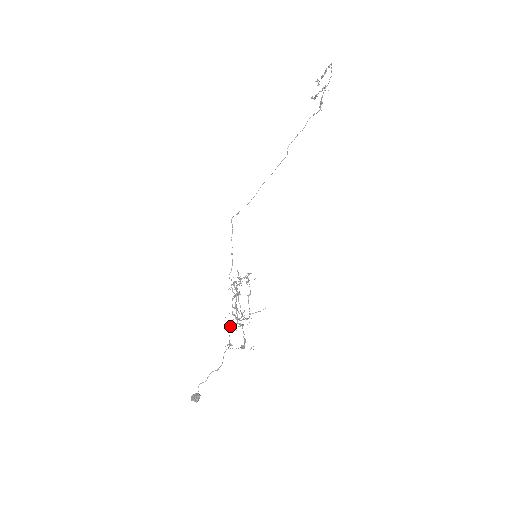
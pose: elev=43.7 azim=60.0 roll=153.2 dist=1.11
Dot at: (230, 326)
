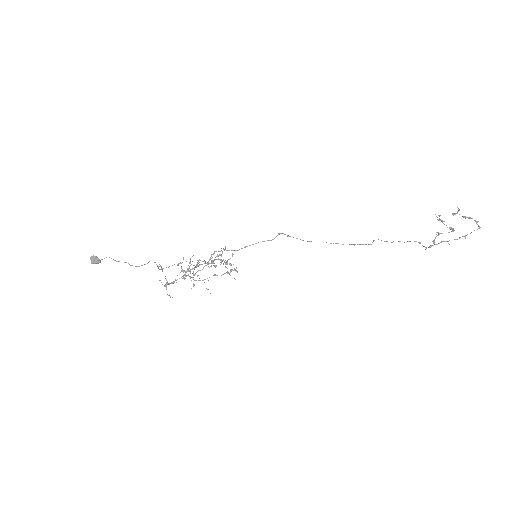
Dot at: (178, 265)
